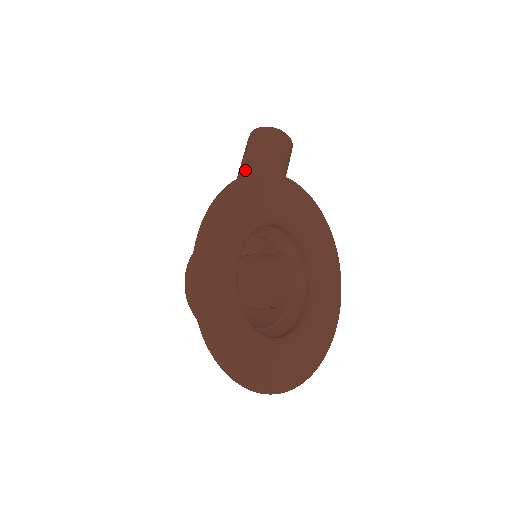
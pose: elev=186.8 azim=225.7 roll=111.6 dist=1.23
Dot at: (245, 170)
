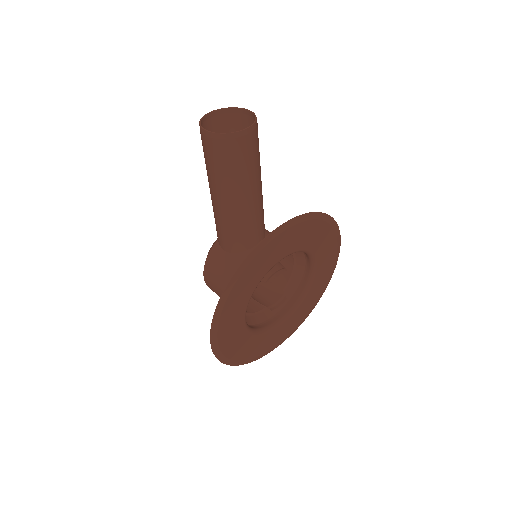
Dot at: (215, 188)
